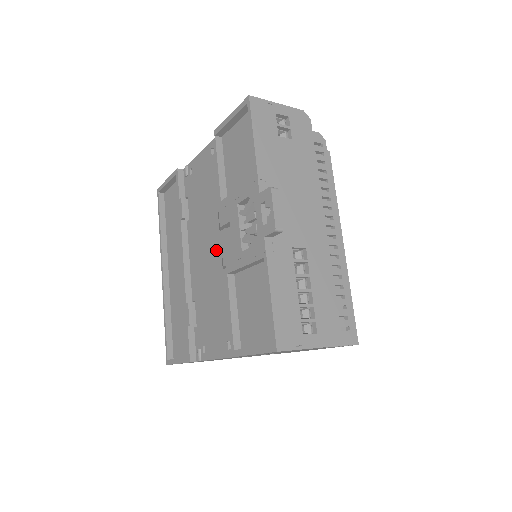
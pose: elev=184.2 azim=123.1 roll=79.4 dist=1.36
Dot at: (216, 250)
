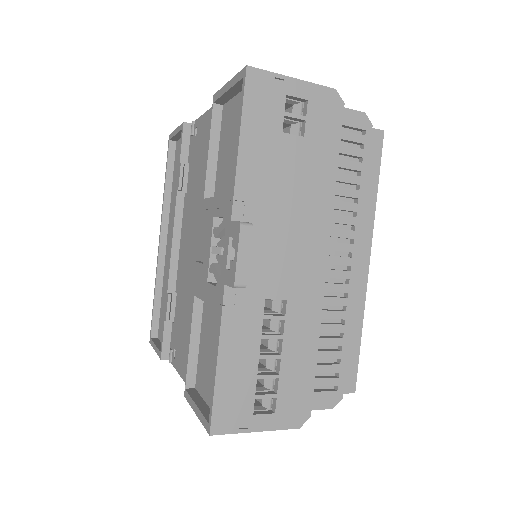
Dot at: (197, 252)
